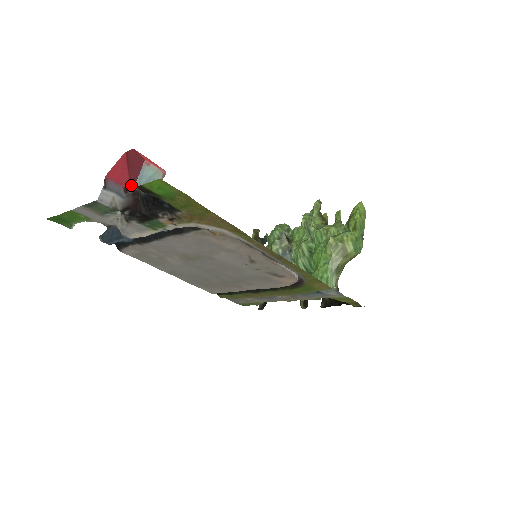
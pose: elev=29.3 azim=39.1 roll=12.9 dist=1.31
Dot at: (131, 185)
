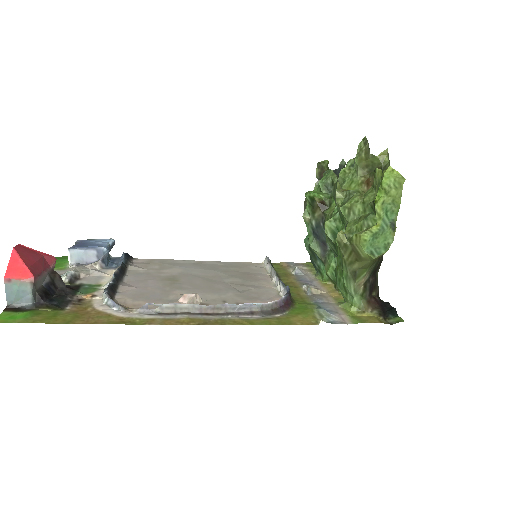
Dot at: (51, 260)
